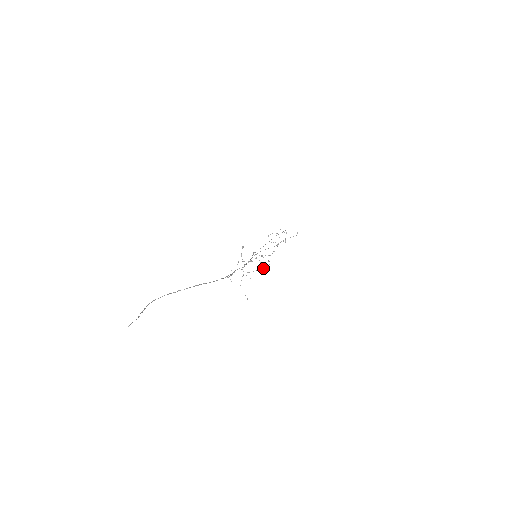
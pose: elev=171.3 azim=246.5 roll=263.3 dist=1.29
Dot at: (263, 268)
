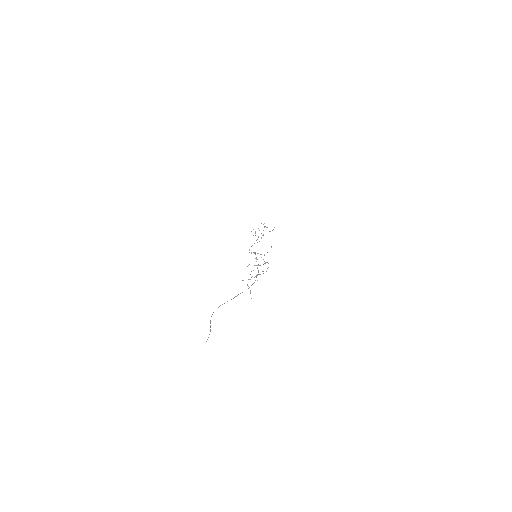
Dot at: (266, 271)
